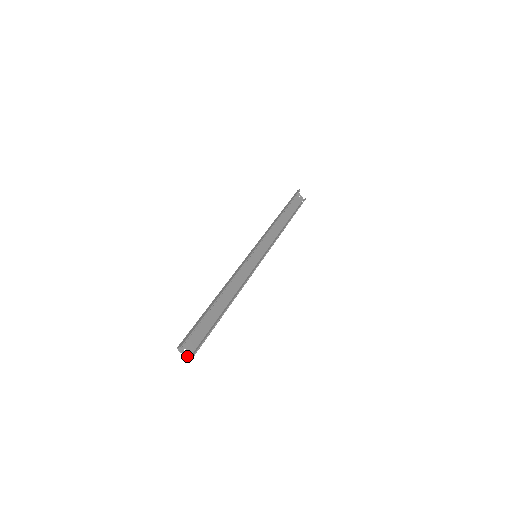
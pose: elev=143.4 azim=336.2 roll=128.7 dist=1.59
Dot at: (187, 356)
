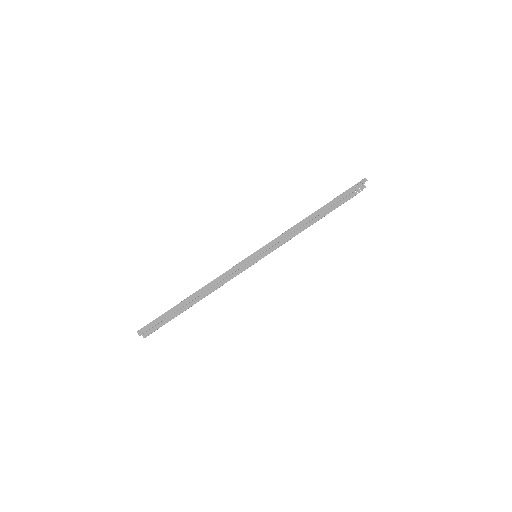
Dot at: occluded
